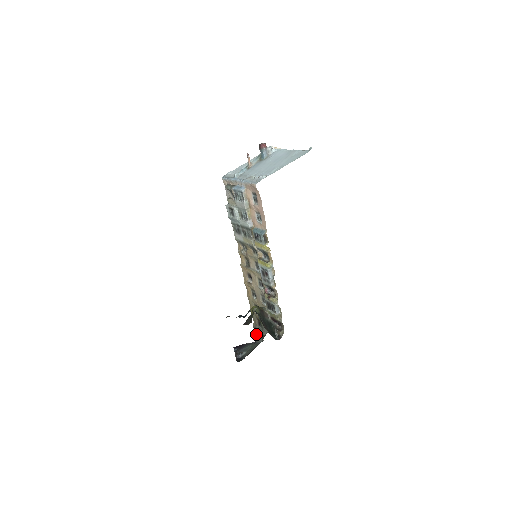
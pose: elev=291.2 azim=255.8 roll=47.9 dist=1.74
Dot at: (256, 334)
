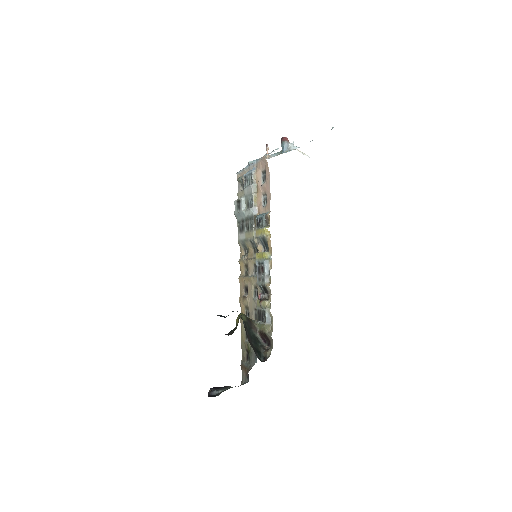
Dot at: (242, 374)
